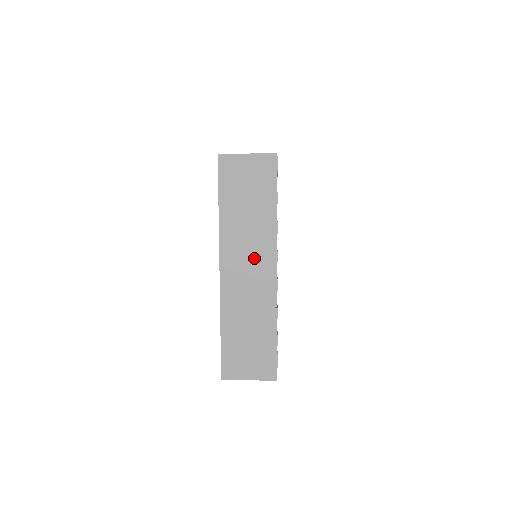
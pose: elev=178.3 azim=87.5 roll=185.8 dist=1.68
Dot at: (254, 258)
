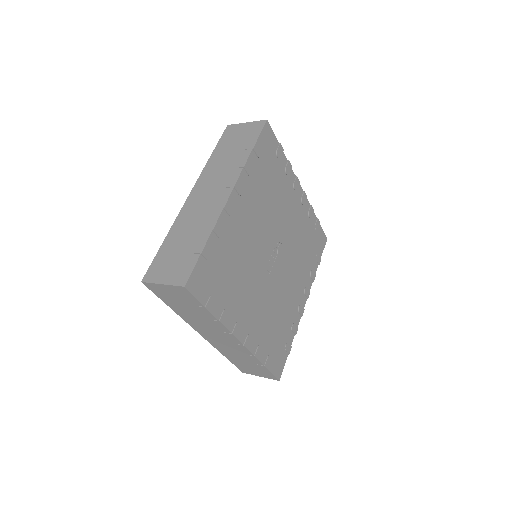
Dot at: (218, 333)
